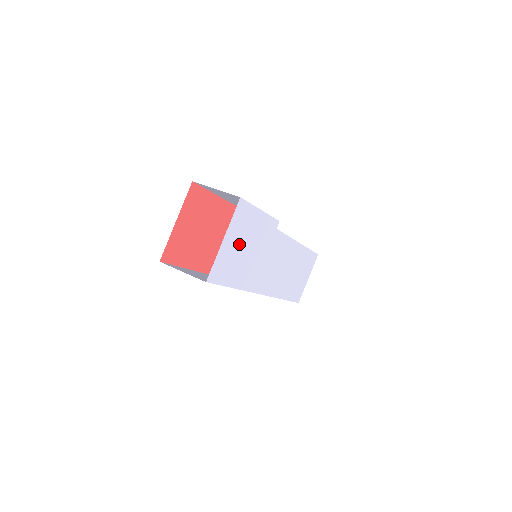
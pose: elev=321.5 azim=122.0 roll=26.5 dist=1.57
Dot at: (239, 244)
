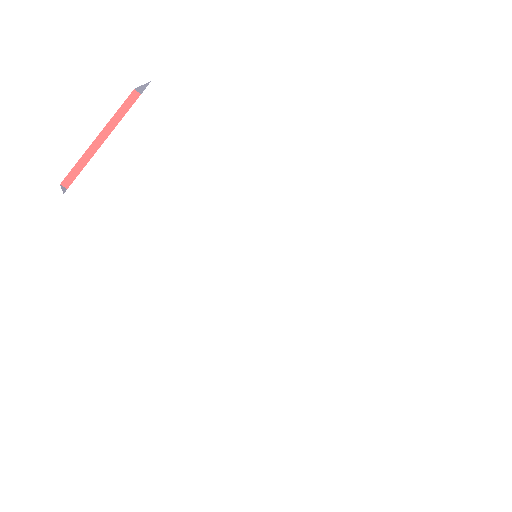
Dot at: (157, 170)
